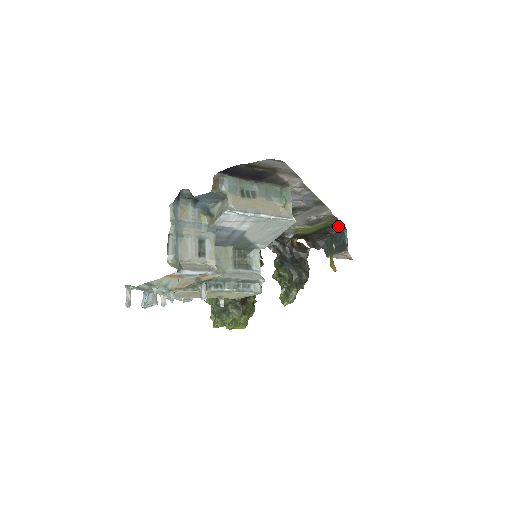
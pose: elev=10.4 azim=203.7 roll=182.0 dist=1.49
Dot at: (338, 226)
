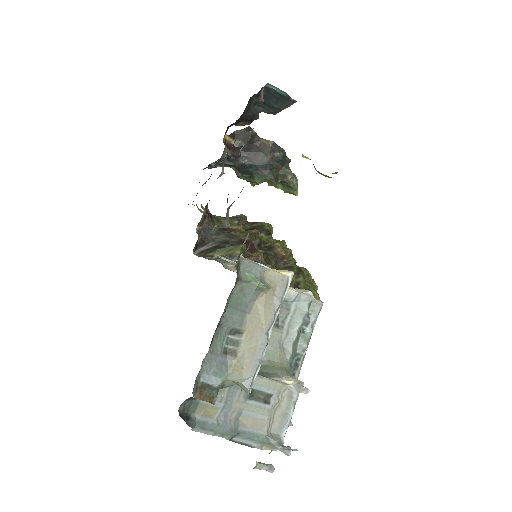
Dot at: (259, 97)
